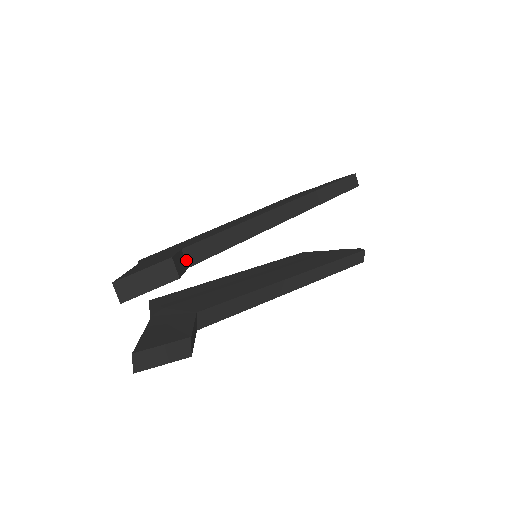
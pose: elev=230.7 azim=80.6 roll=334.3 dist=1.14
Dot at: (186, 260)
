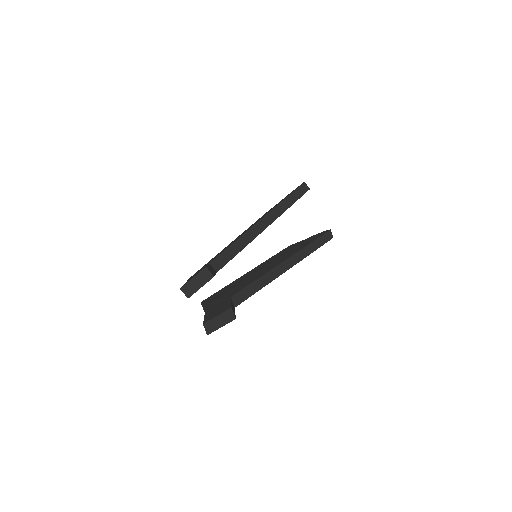
Dot at: (214, 269)
